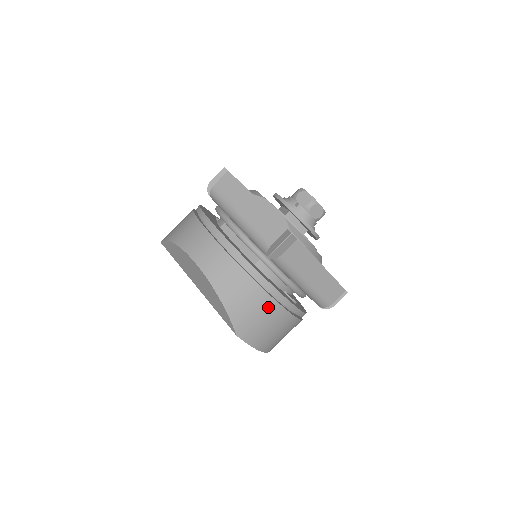
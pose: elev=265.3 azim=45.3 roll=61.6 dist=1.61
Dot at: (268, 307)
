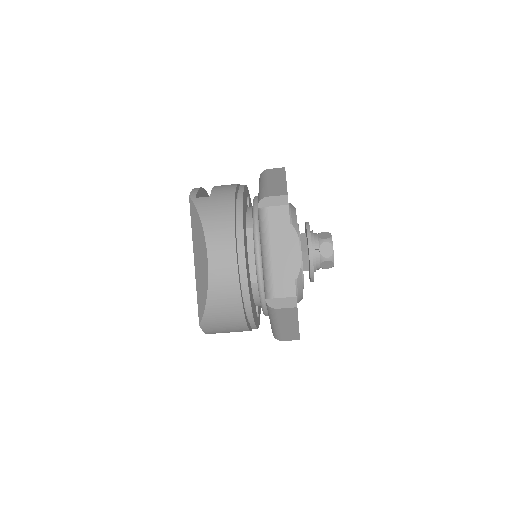
Dot at: (237, 322)
